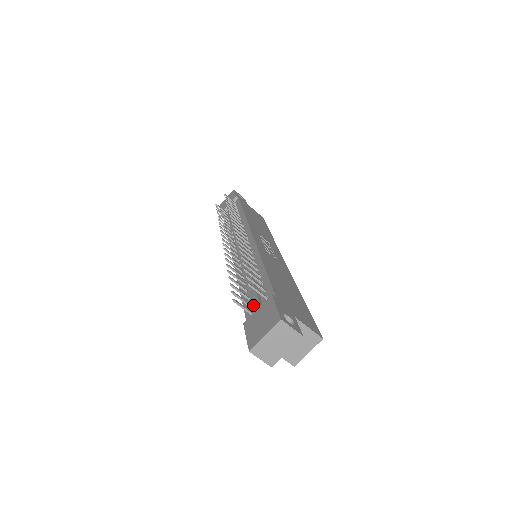
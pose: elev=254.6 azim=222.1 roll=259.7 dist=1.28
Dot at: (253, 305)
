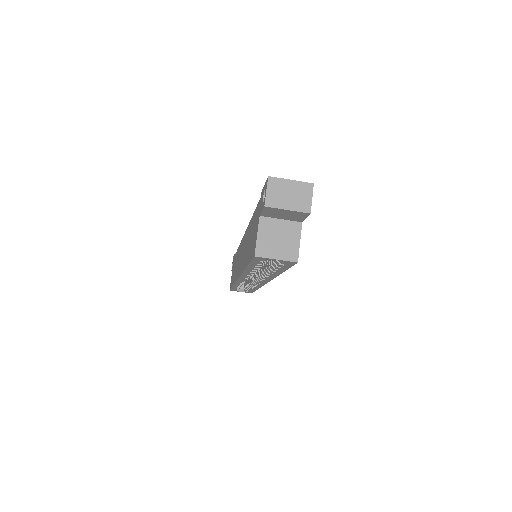
Dot at: occluded
